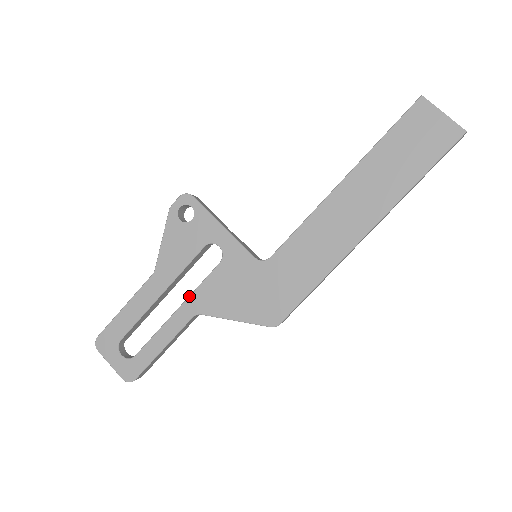
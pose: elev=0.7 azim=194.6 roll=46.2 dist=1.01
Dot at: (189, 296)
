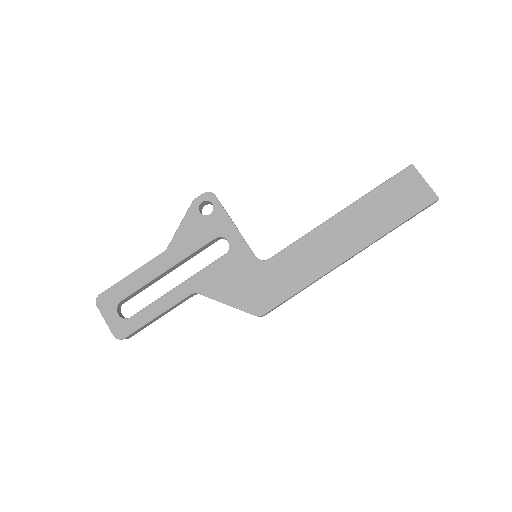
Dot at: (192, 276)
